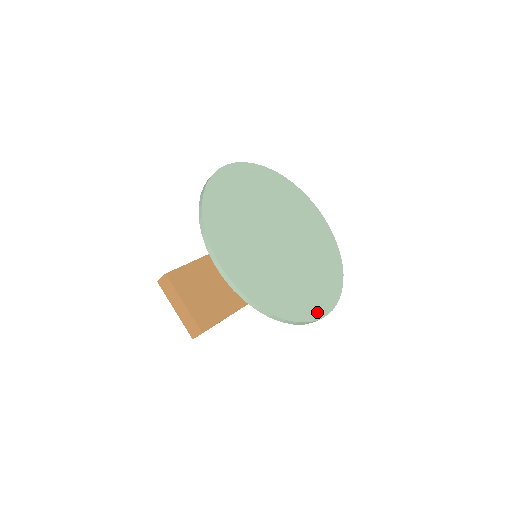
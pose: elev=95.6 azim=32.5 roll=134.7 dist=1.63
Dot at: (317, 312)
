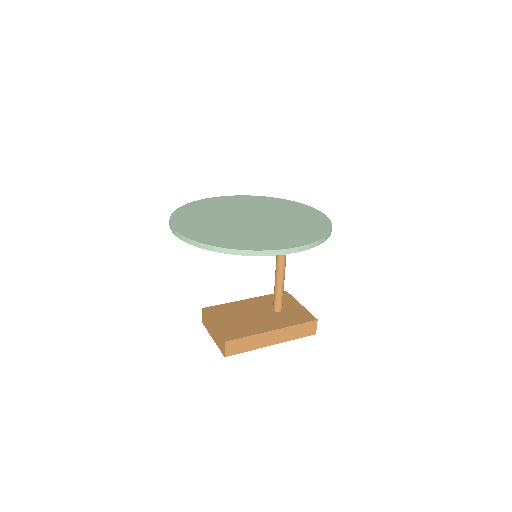
Dot at: (273, 247)
